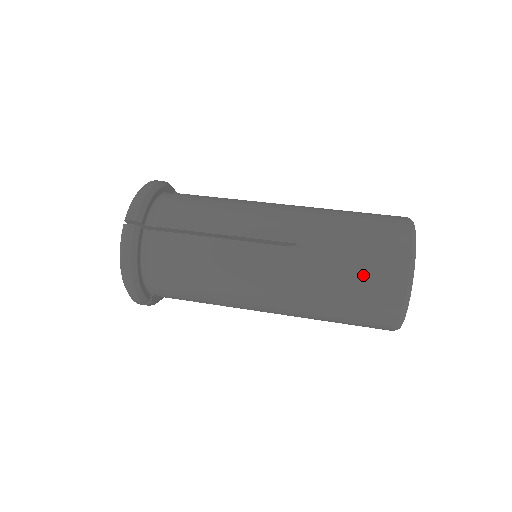
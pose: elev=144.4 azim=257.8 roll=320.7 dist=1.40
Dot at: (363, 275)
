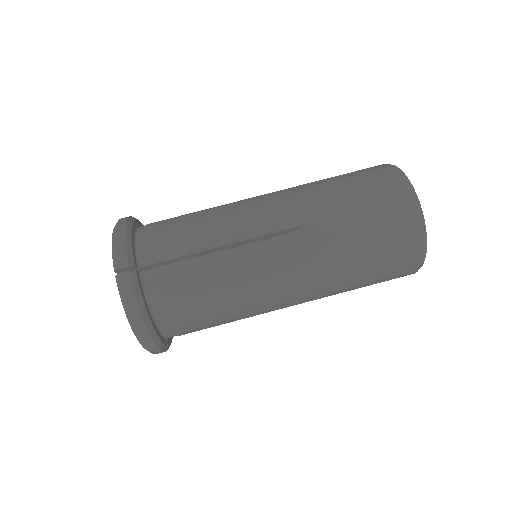
Dot at: (379, 230)
